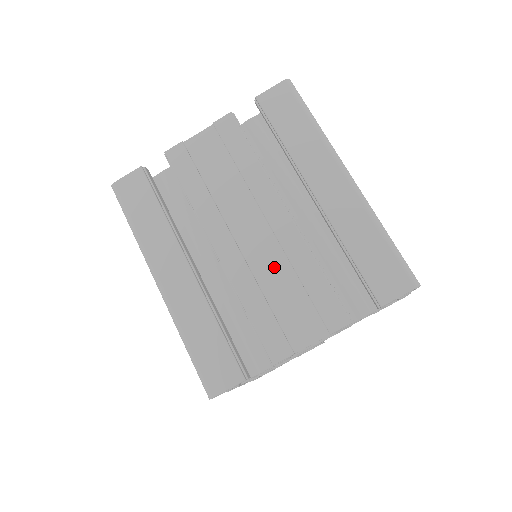
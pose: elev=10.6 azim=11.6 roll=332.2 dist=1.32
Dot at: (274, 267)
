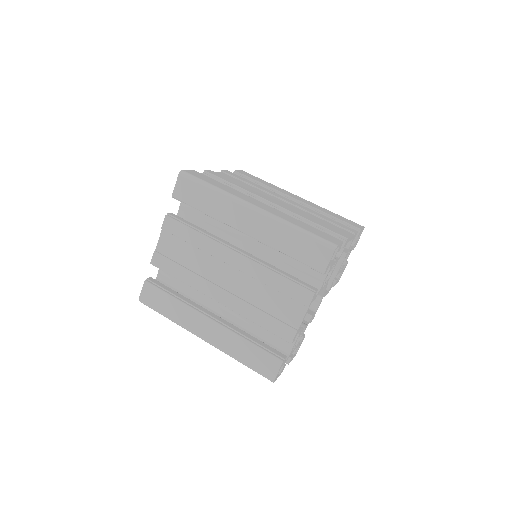
Dot at: (306, 214)
